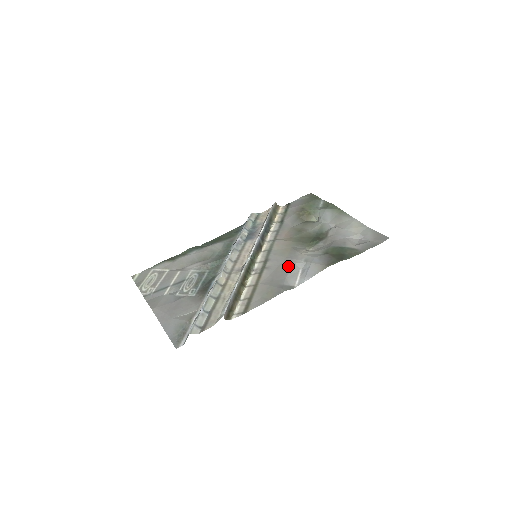
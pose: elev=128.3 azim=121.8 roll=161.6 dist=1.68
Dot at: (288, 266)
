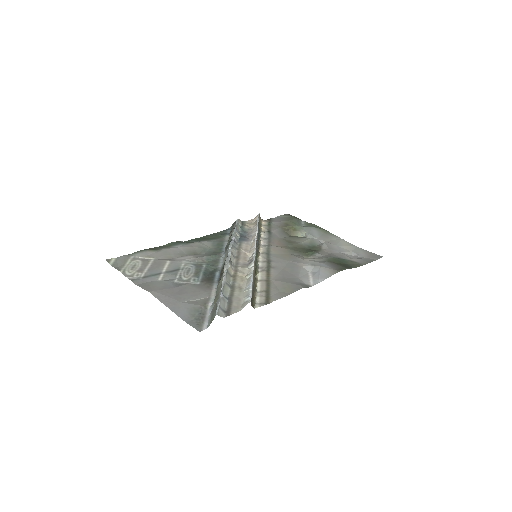
Dot at: (295, 268)
